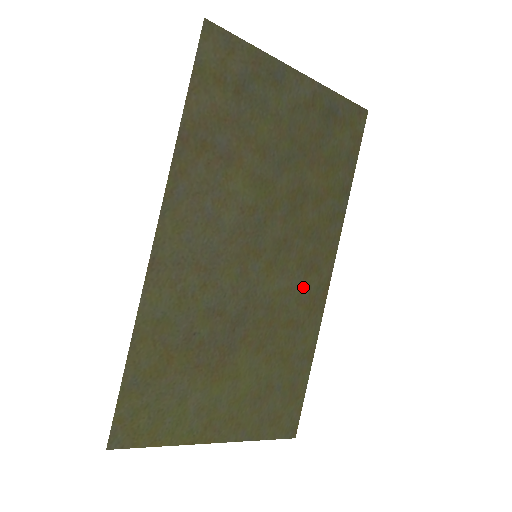
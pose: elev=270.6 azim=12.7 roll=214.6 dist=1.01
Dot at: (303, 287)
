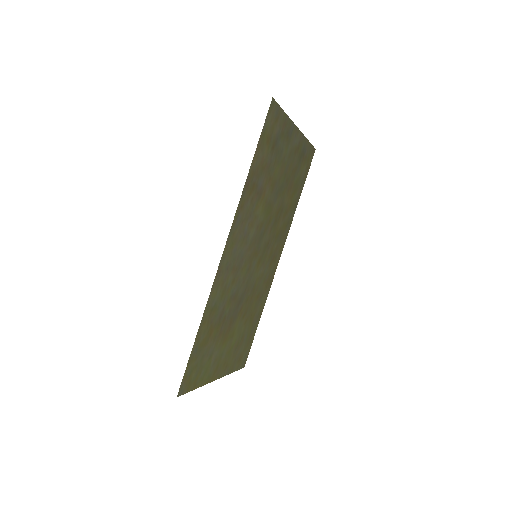
Dot at: (268, 271)
